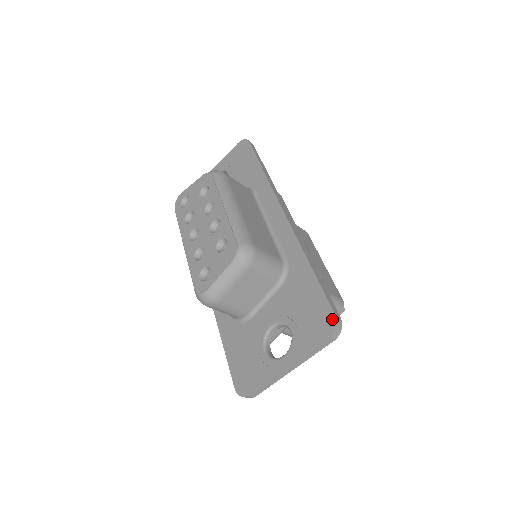
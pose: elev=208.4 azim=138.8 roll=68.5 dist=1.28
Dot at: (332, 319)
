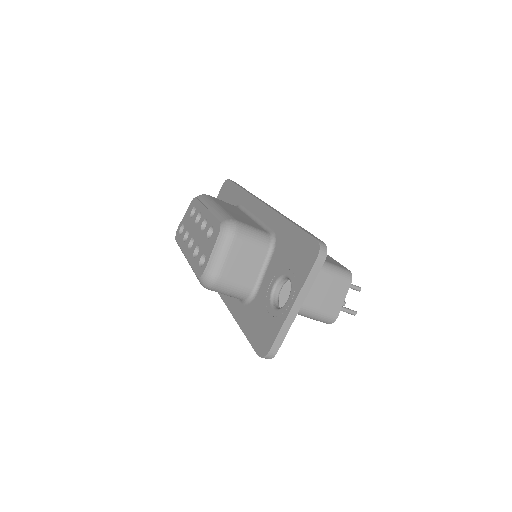
Dot at: (315, 244)
